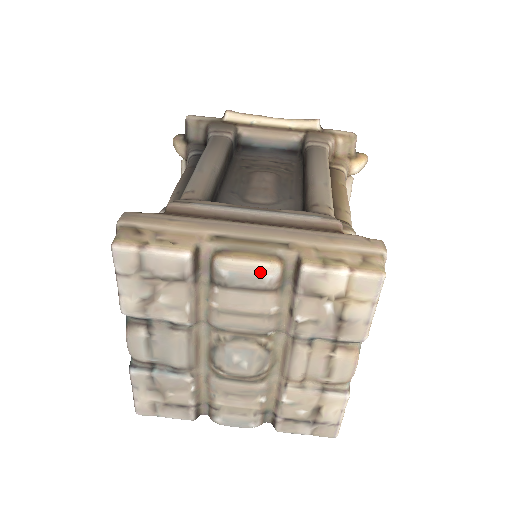
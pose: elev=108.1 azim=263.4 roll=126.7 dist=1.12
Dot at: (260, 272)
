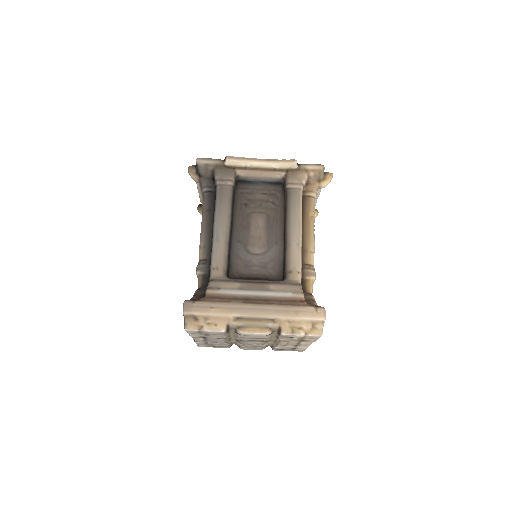
Dot at: (261, 335)
